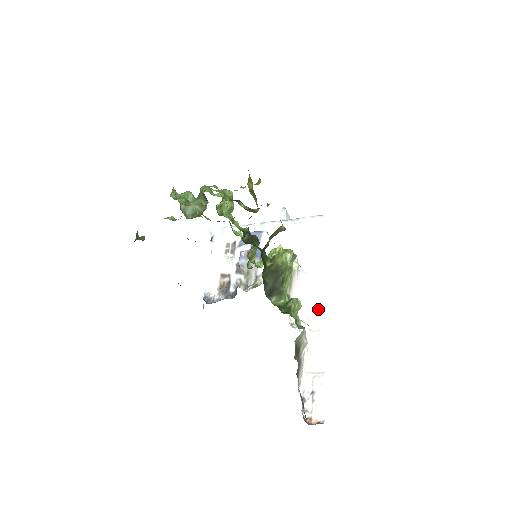
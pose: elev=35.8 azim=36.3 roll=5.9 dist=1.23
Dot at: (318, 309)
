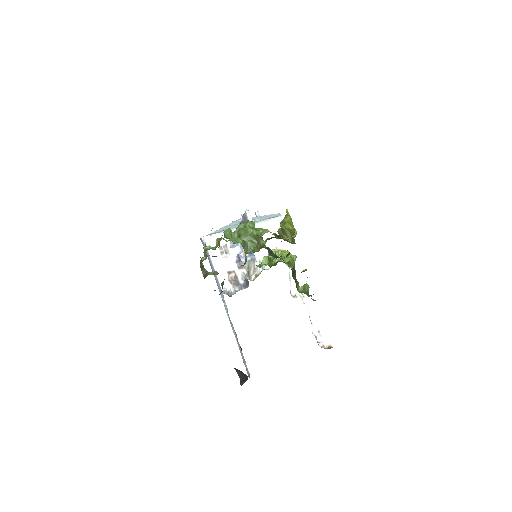
Dot at: (303, 282)
